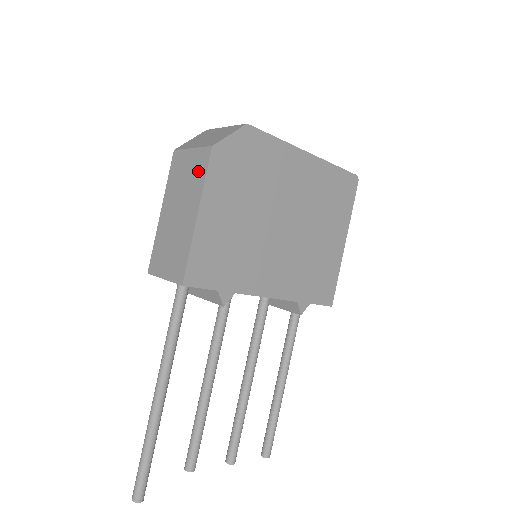
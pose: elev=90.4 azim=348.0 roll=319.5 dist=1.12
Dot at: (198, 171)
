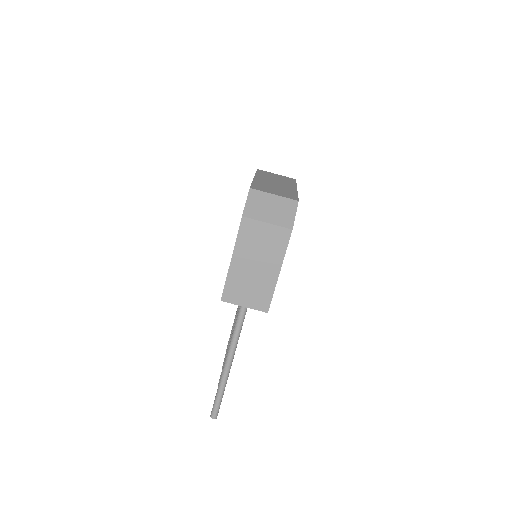
Dot at: (278, 243)
